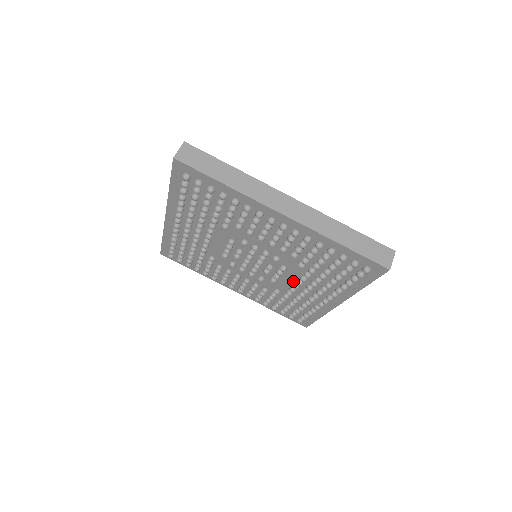
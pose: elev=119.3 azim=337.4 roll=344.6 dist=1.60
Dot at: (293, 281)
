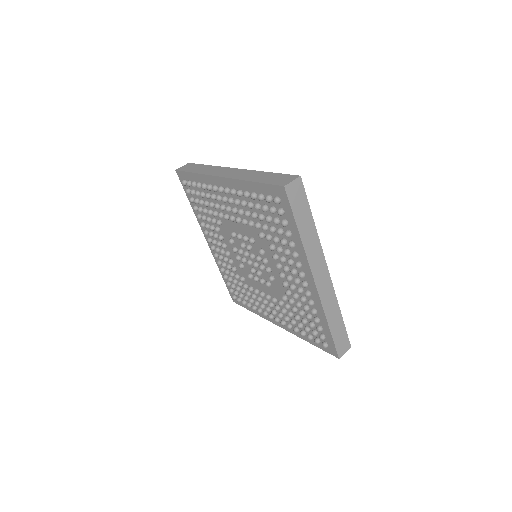
Dot at: (264, 291)
